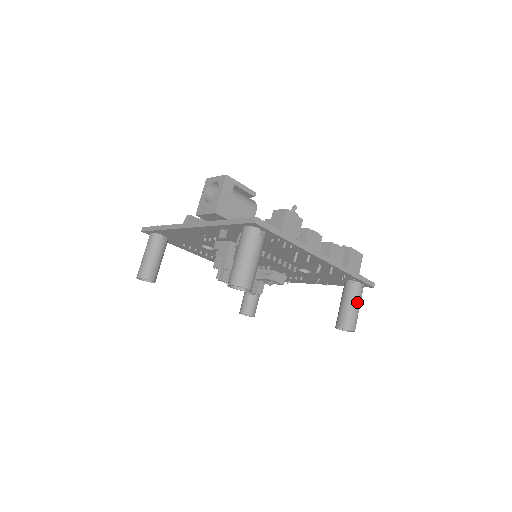
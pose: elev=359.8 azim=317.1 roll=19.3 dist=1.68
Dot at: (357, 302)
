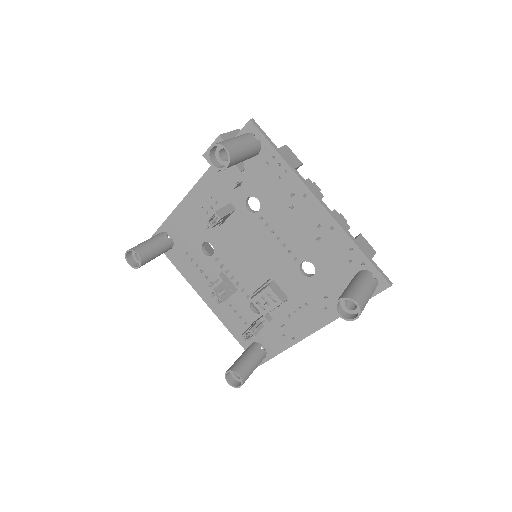
Dot at: (366, 284)
